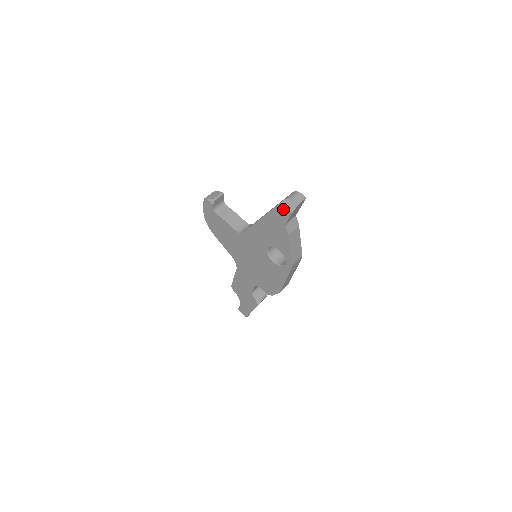
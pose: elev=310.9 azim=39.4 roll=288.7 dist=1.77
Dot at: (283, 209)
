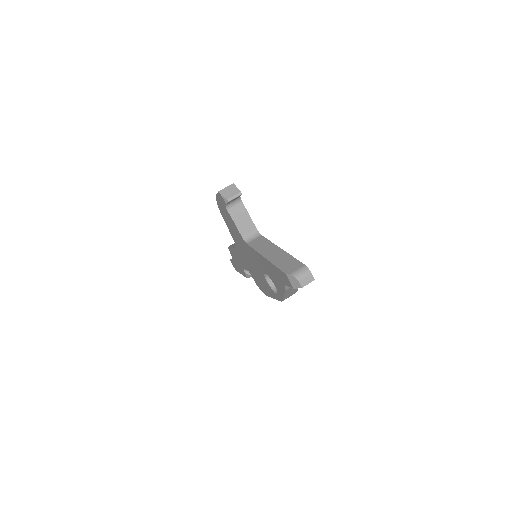
Dot at: (287, 279)
